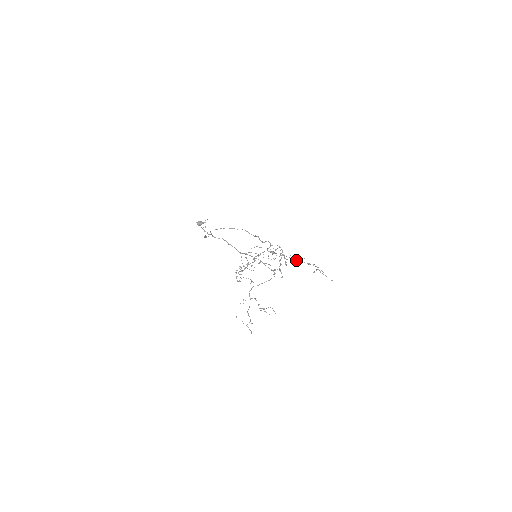
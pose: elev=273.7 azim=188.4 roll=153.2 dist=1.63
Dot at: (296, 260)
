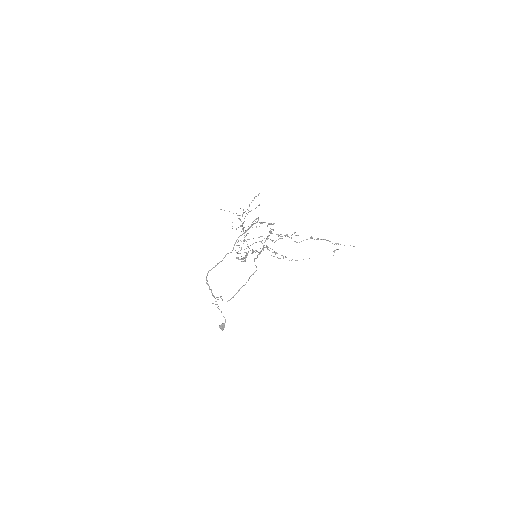
Dot at: occluded
